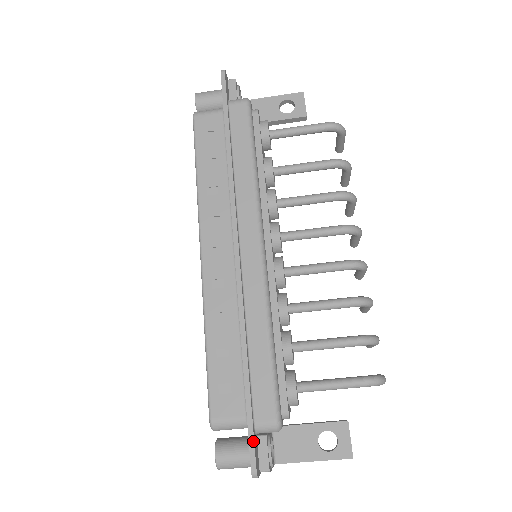
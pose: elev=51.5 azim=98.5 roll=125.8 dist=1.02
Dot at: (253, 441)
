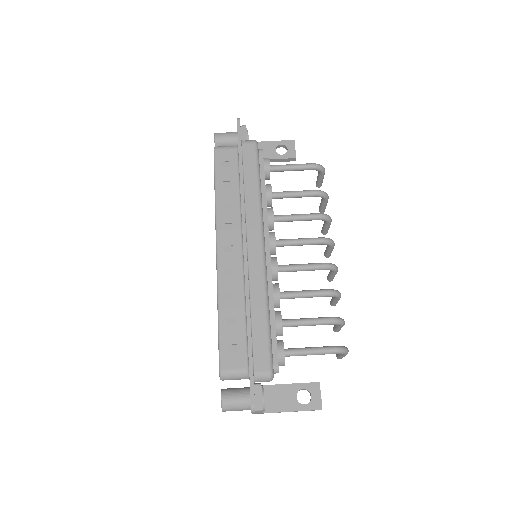
Dot at: (253, 384)
